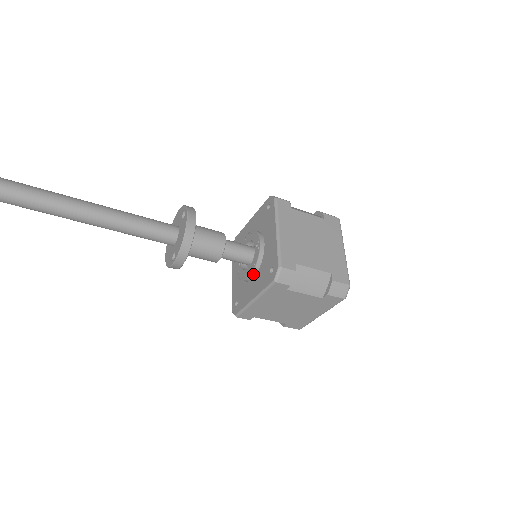
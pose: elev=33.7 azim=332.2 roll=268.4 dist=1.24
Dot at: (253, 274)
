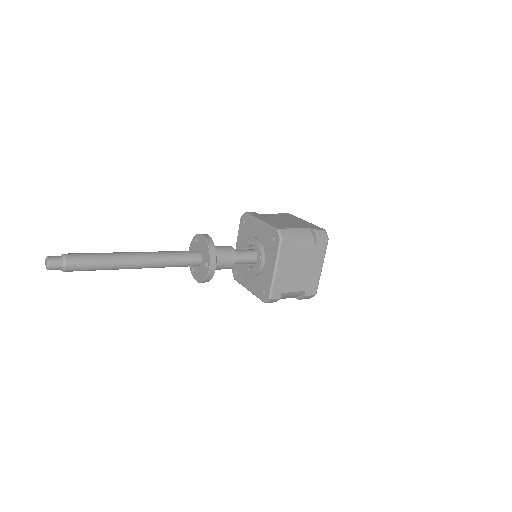
Dot at: (263, 259)
